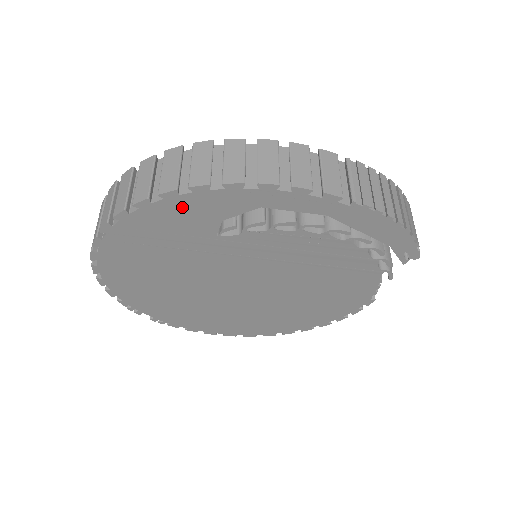
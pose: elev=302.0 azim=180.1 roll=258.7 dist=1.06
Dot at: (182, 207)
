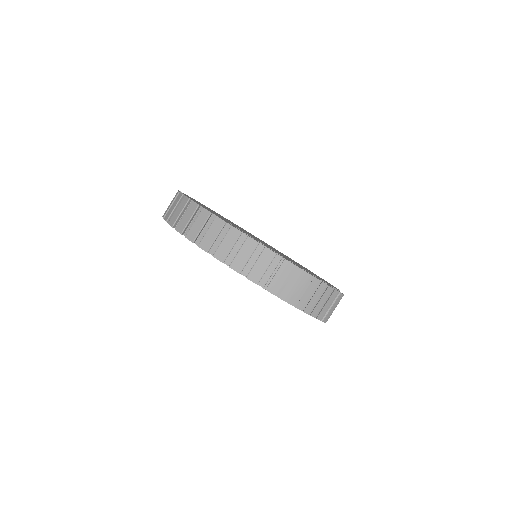
Dot at: occluded
